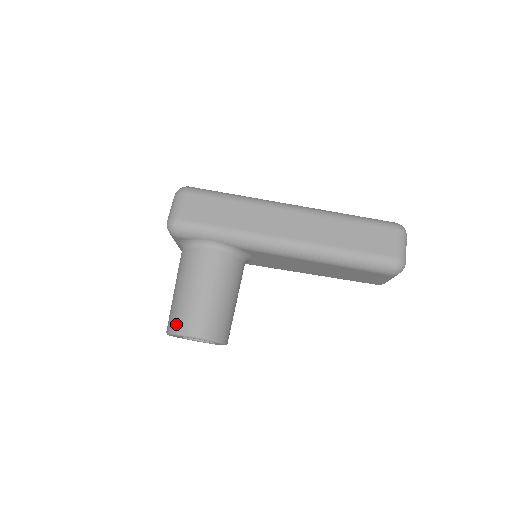
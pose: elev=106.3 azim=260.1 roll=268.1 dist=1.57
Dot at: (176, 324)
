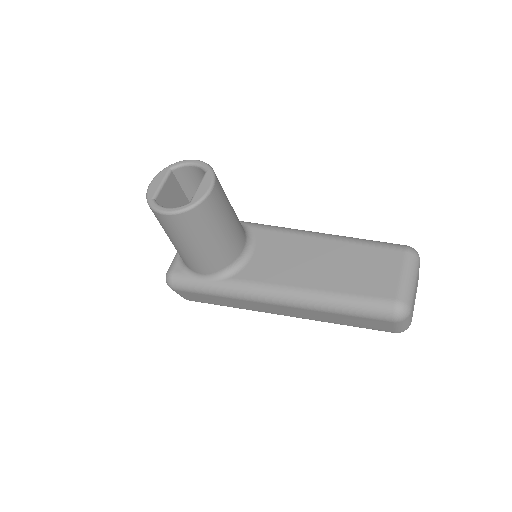
Dot at: occluded
